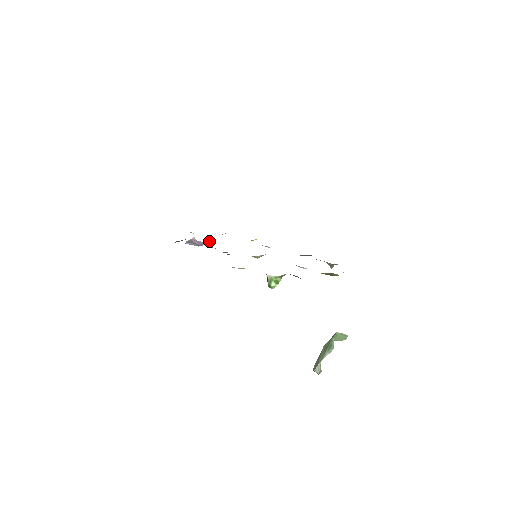
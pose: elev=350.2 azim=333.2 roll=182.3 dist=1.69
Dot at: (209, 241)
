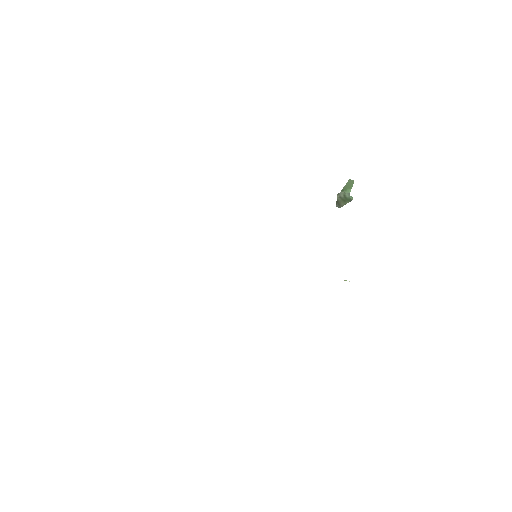
Dot at: occluded
